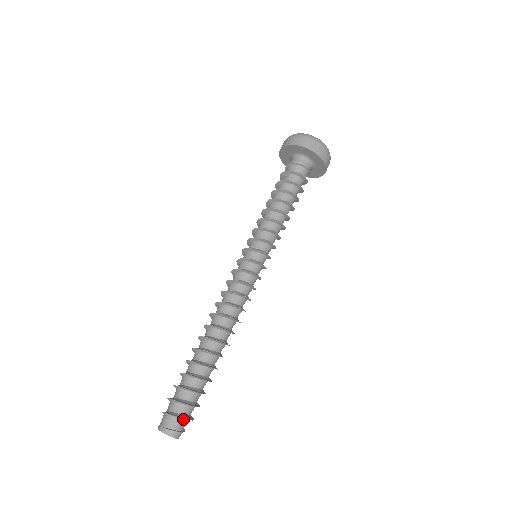
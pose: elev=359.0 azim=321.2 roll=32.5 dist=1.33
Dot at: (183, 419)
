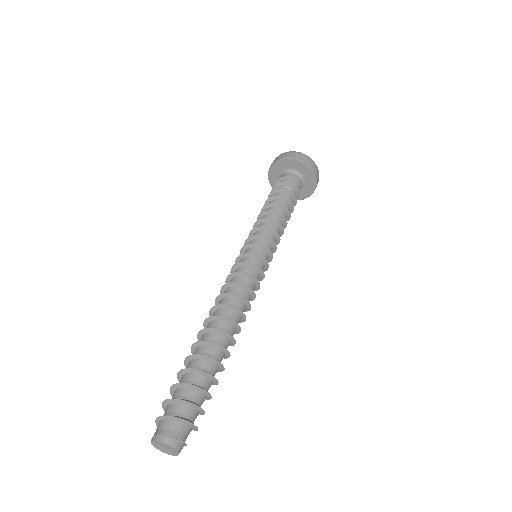
Dot at: (187, 424)
